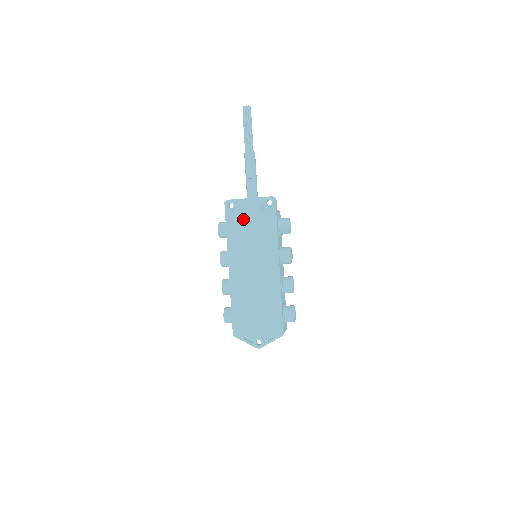
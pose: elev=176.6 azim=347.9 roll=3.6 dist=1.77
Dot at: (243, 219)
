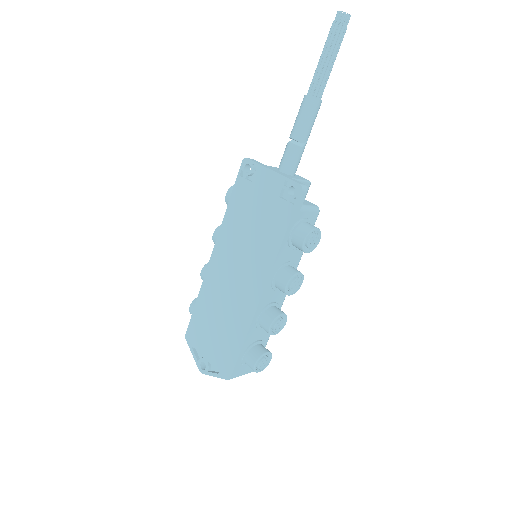
Dot at: (252, 197)
